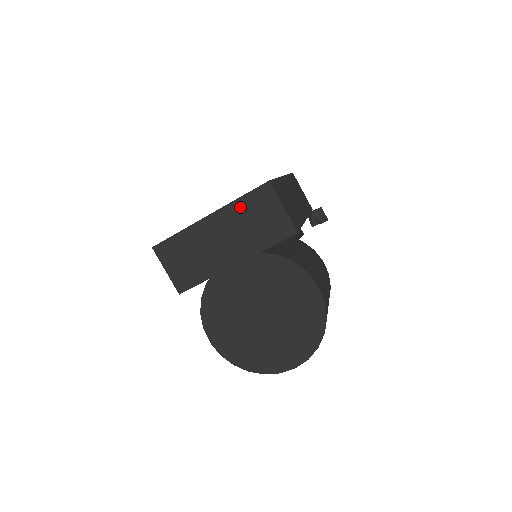
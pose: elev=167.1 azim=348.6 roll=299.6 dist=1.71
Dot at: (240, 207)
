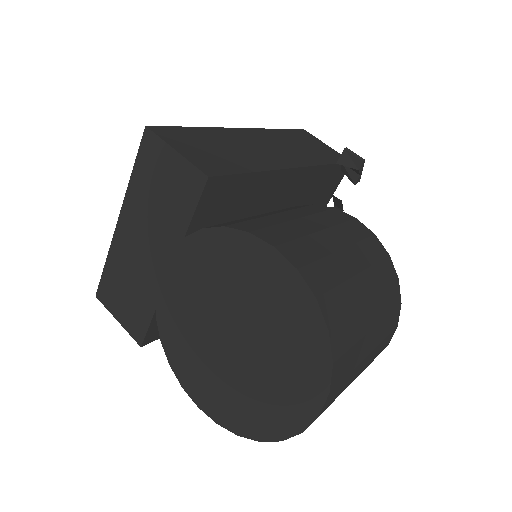
Dot at: (137, 187)
